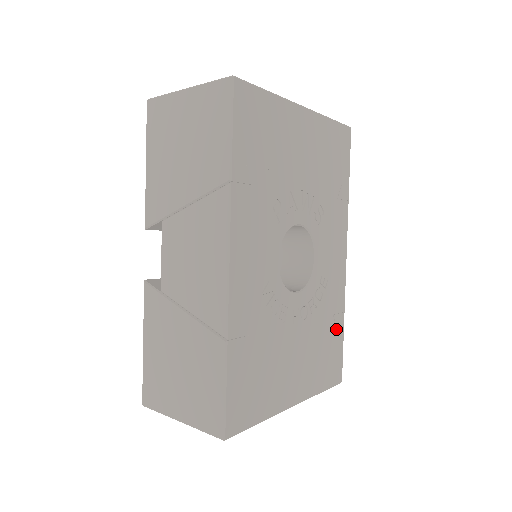
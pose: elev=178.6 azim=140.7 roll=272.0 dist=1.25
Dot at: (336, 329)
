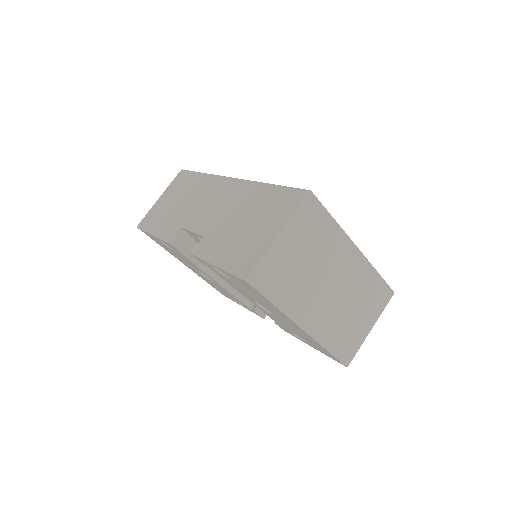
Dot at: occluded
